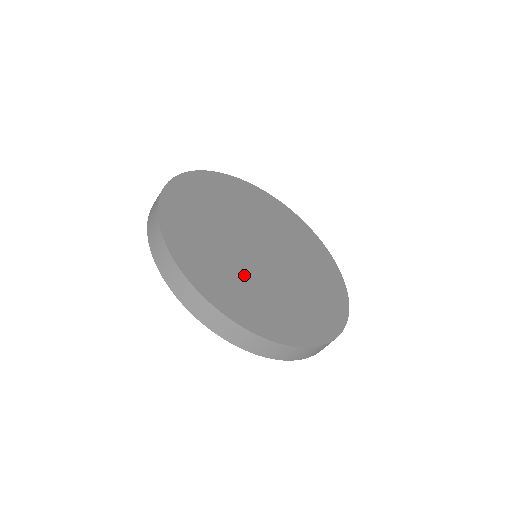
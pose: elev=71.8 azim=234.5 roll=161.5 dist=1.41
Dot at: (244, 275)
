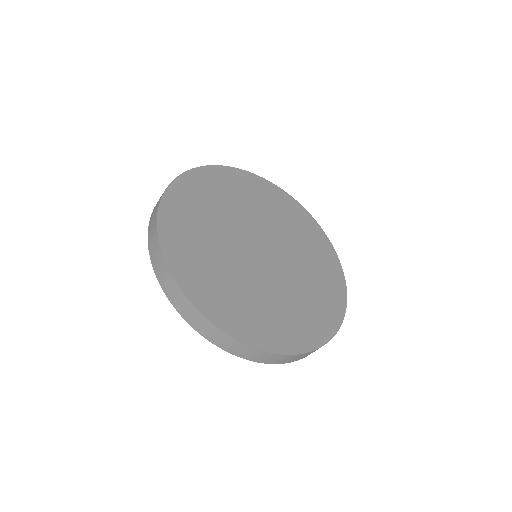
Dot at: (235, 276)
